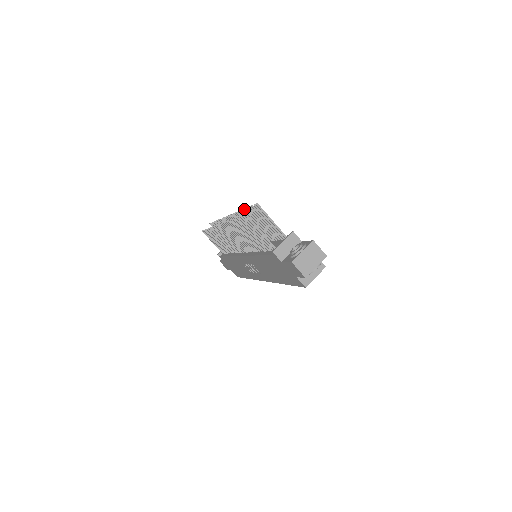
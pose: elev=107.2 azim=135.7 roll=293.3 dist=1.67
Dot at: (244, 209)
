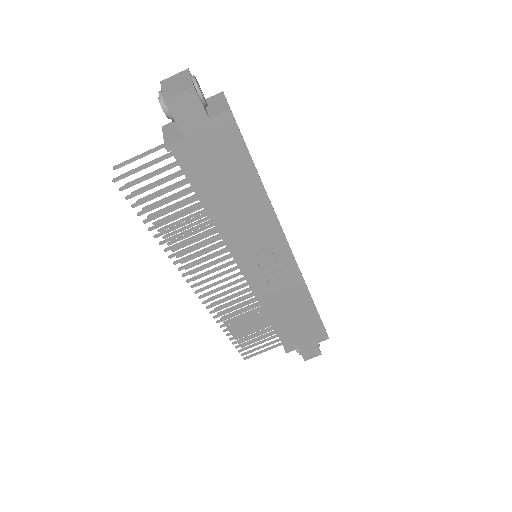
Dot at: (147, 216)
